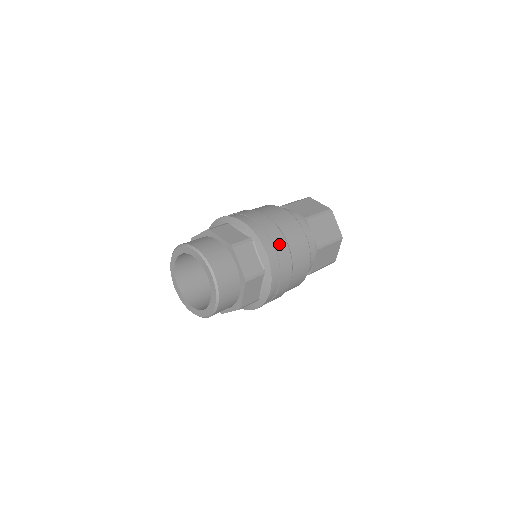
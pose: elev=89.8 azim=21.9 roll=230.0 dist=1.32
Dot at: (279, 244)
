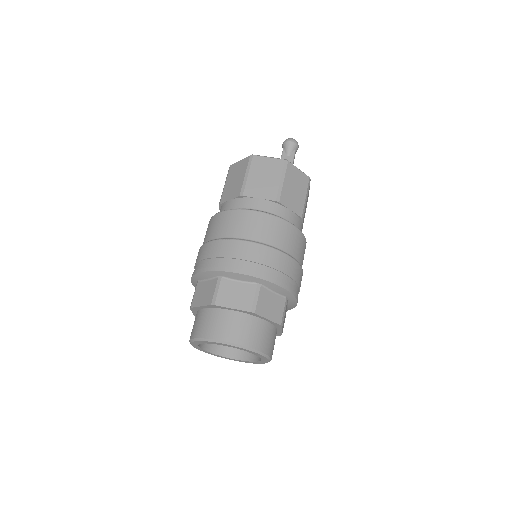
Dot at: (241, 252)
